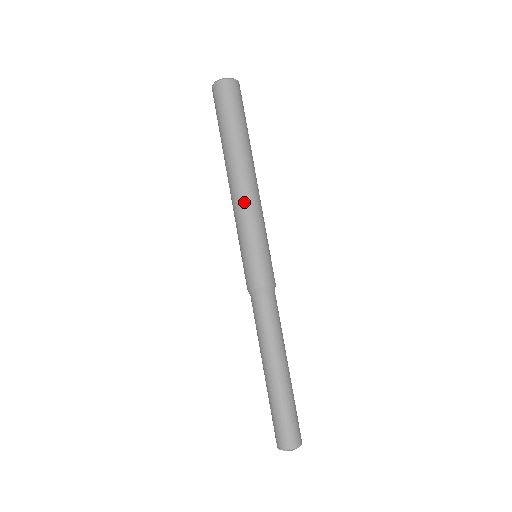
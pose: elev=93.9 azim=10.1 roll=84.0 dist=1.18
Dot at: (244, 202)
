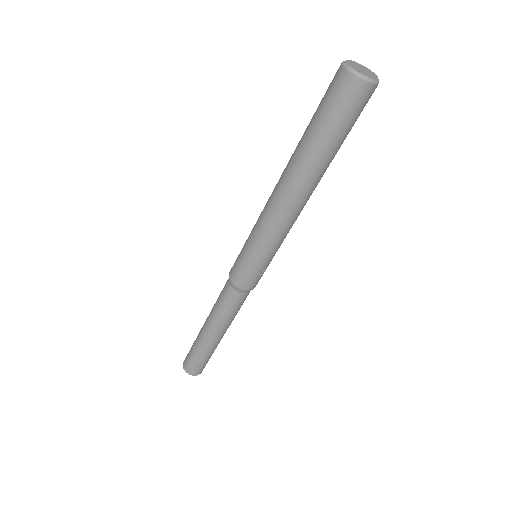
Dot at: (267, 212)
